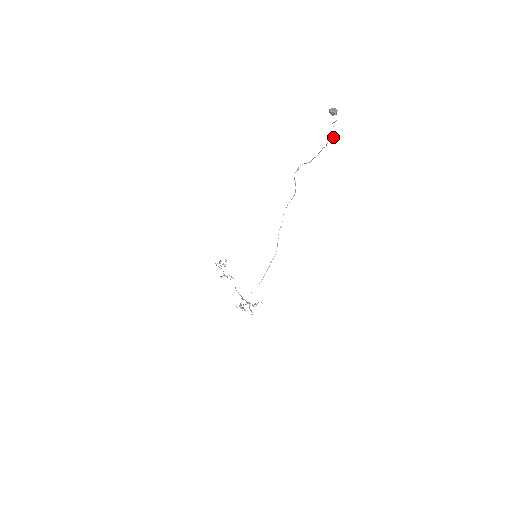
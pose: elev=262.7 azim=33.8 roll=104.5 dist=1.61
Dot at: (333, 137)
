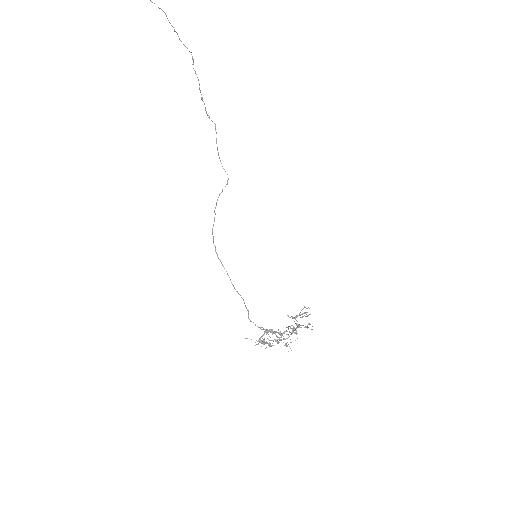
Dot at: (165, 14)
